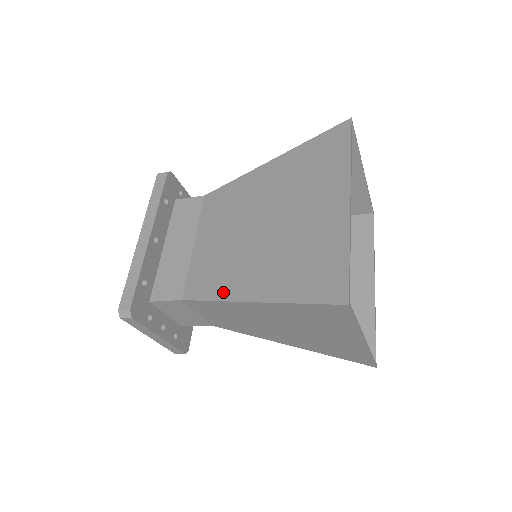
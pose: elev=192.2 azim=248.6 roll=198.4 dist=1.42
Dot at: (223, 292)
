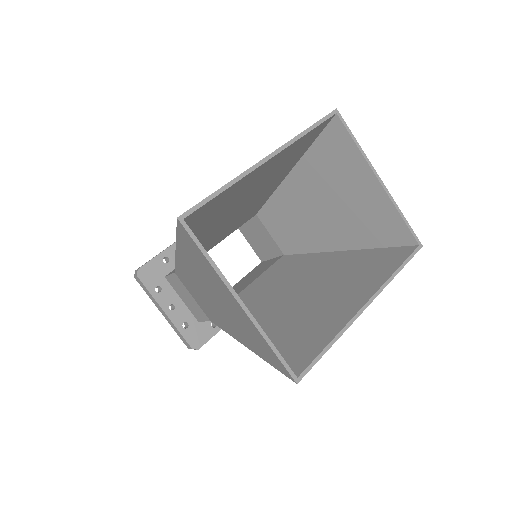
Dot at: occluded
